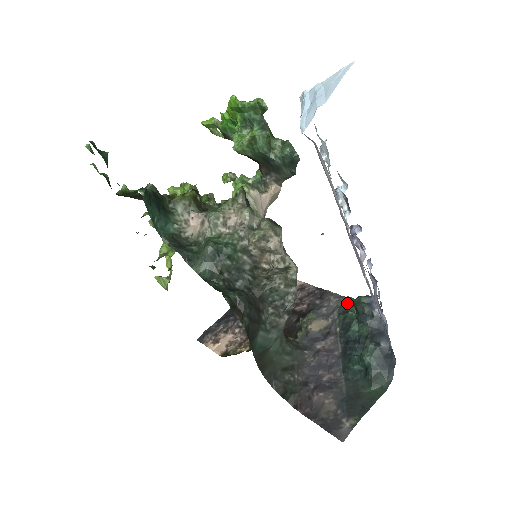
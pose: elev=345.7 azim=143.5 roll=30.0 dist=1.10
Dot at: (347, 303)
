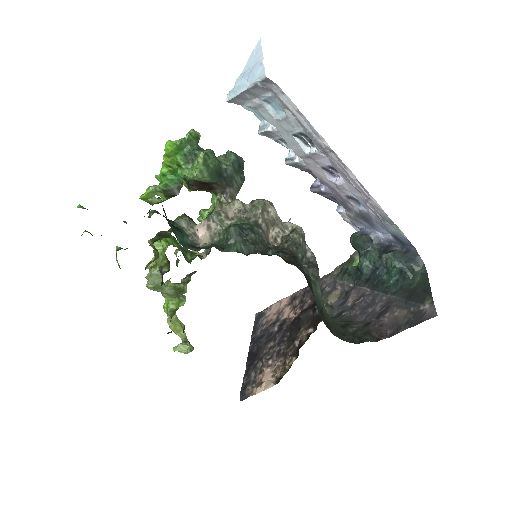
Dot at: (339, 271)
